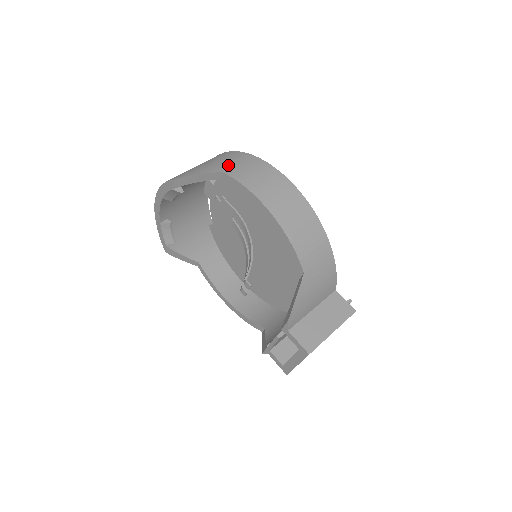
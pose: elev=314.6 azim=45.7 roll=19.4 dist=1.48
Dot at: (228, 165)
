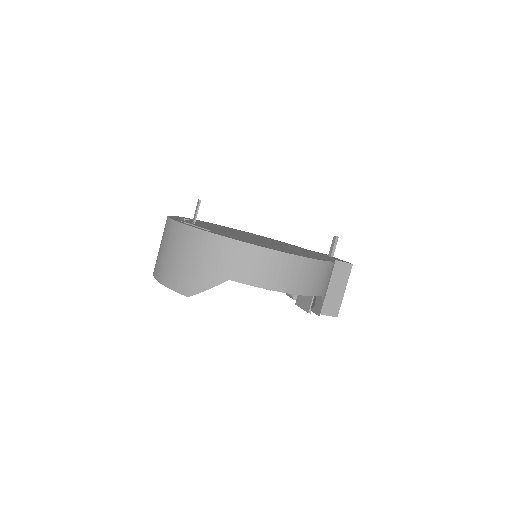
Dot at: (227, 267)
